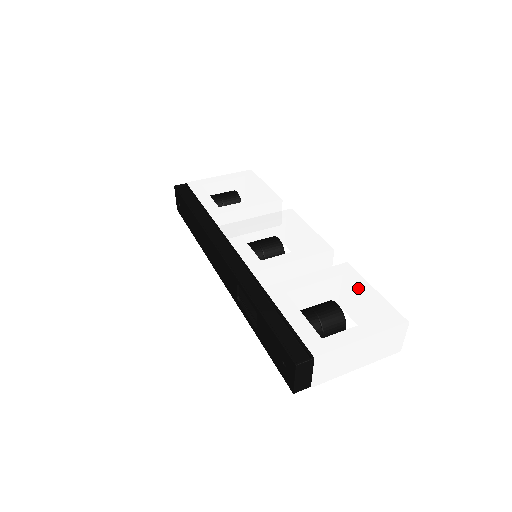
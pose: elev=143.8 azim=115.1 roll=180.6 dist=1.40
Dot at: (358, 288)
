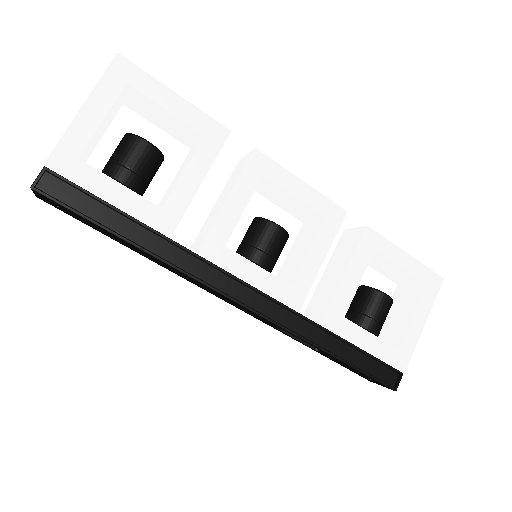
Dot at: (395, 263)
